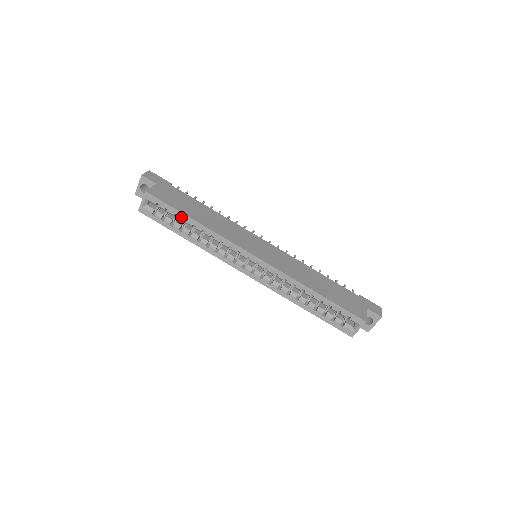
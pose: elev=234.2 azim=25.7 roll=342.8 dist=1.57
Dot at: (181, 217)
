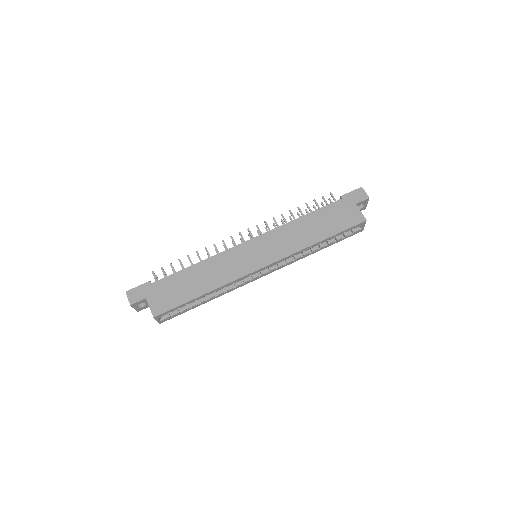
Dot at: (192, 302)
